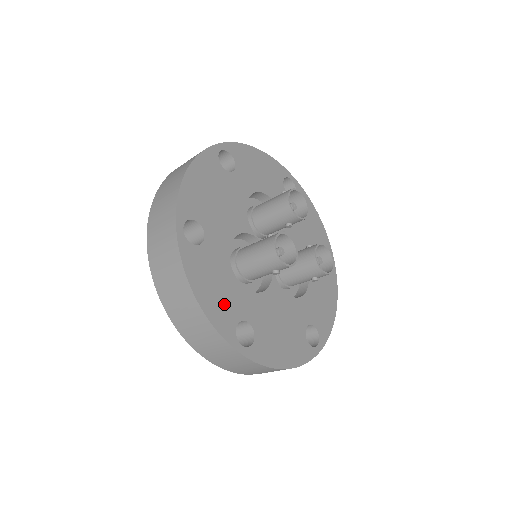
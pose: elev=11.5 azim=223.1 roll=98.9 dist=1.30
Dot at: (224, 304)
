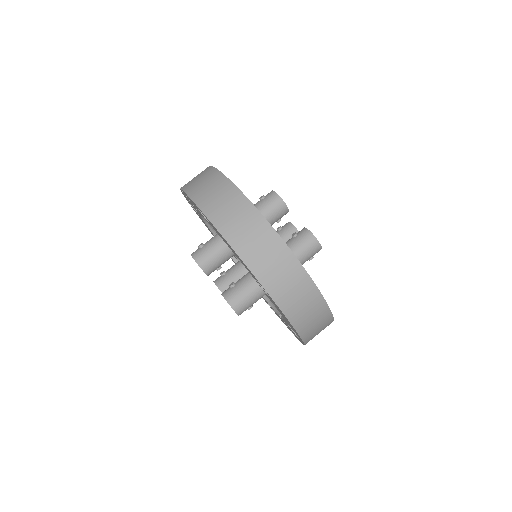
Dot at: occluded
